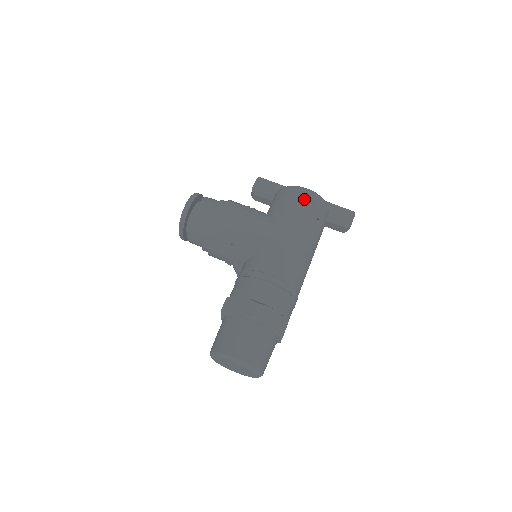
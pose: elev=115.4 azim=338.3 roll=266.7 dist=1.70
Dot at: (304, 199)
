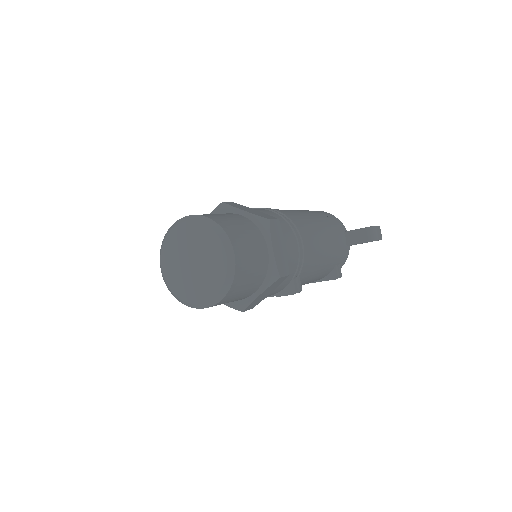
Dot at: occluded
